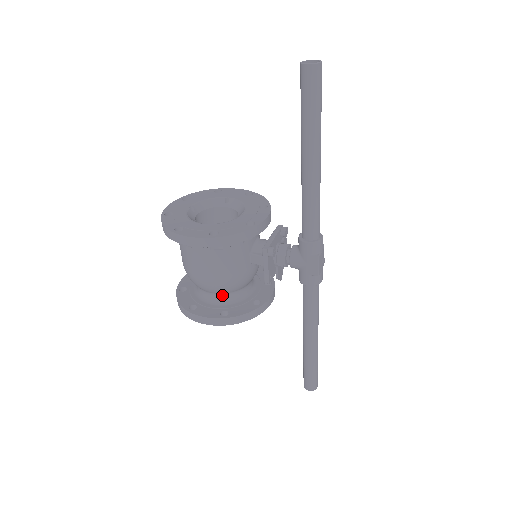
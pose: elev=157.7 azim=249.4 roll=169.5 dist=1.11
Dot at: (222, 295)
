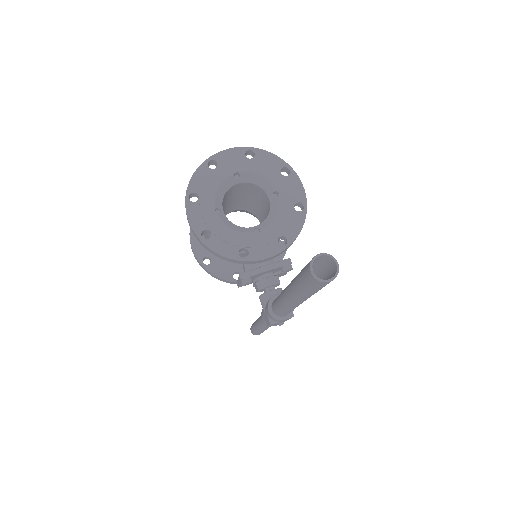
Dot at: occluded
